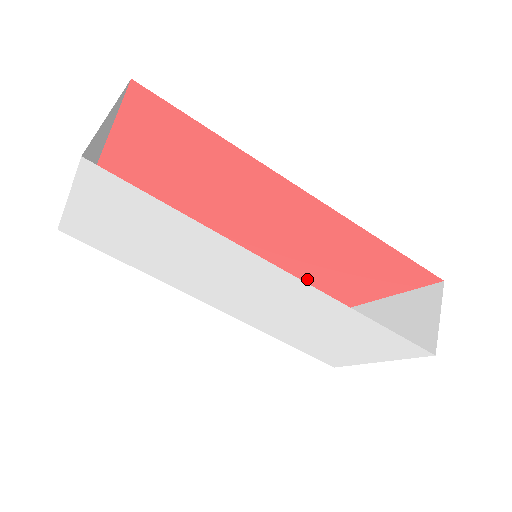
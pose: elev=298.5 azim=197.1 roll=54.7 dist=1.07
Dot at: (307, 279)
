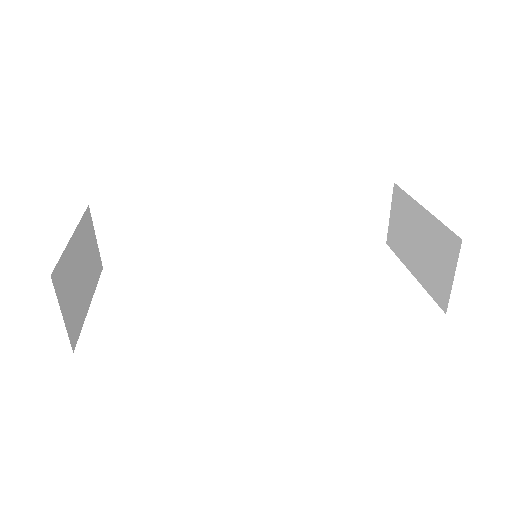
Dot at: occluded
